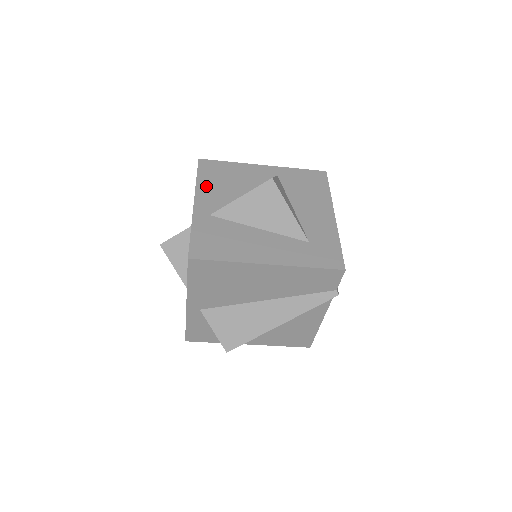
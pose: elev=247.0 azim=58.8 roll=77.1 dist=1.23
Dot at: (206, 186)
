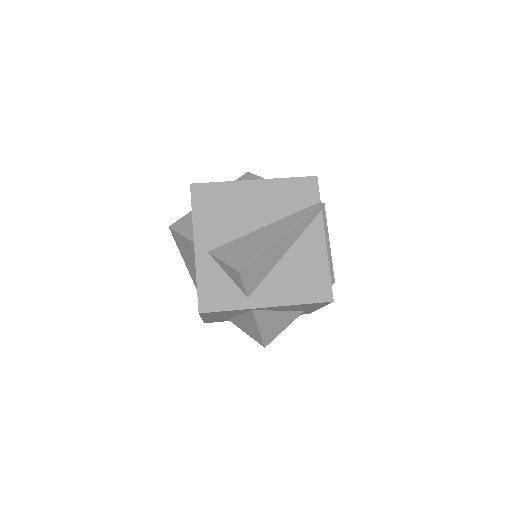
Dot at: occluded
